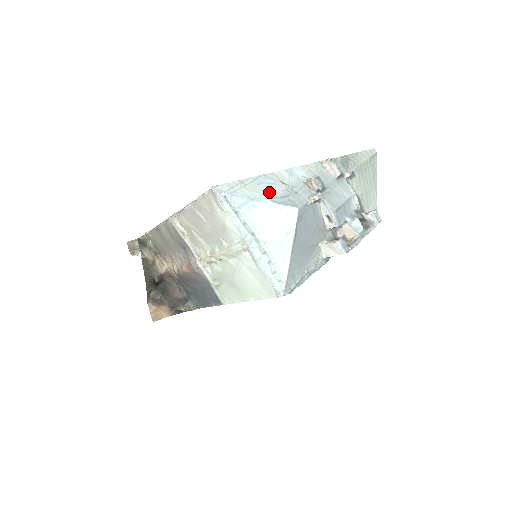
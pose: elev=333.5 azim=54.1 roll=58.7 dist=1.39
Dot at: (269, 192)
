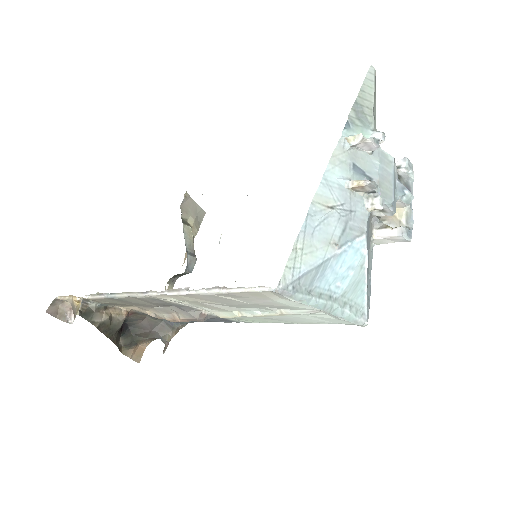
Dot at: (328, 236)
